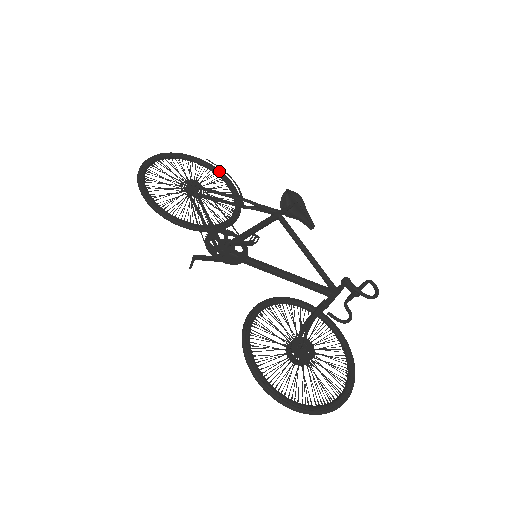
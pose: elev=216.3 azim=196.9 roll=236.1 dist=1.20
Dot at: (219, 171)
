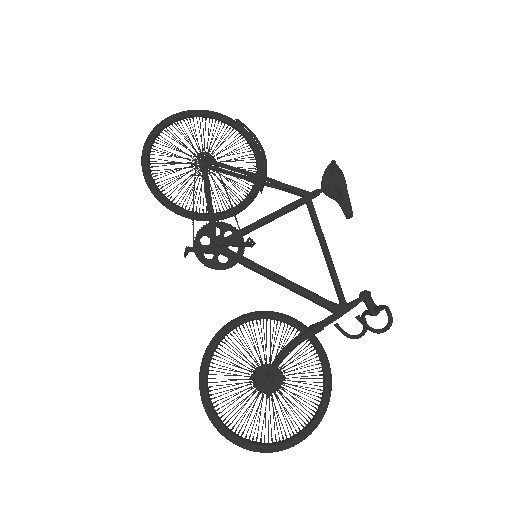
Dot at: (248, 135)
